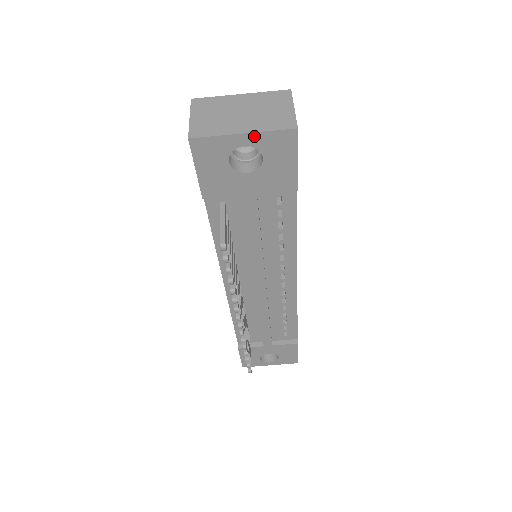
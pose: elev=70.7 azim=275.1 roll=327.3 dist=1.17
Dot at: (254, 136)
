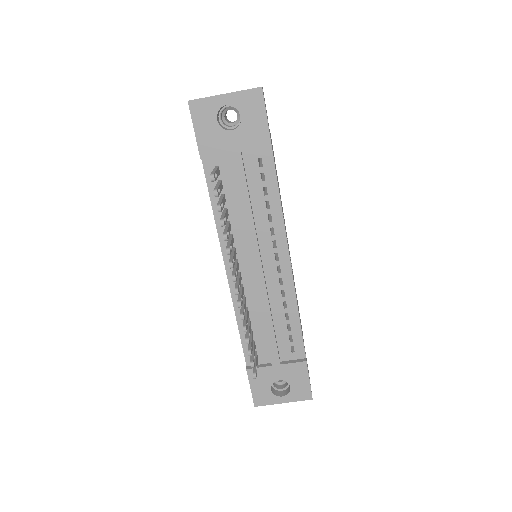
Dot at: (233, 96)
